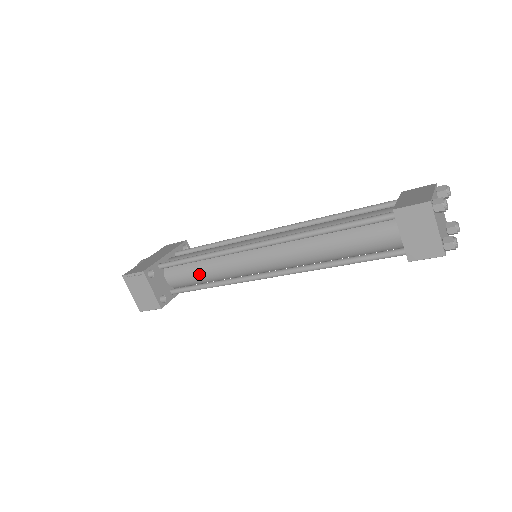
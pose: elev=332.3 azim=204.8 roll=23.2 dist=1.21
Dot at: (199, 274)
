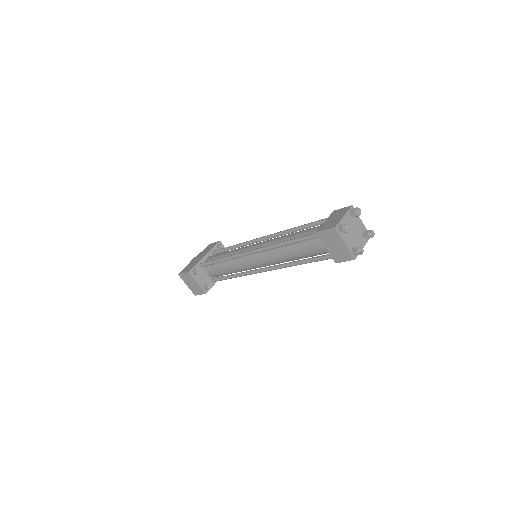
Dot at: (224, 270)
